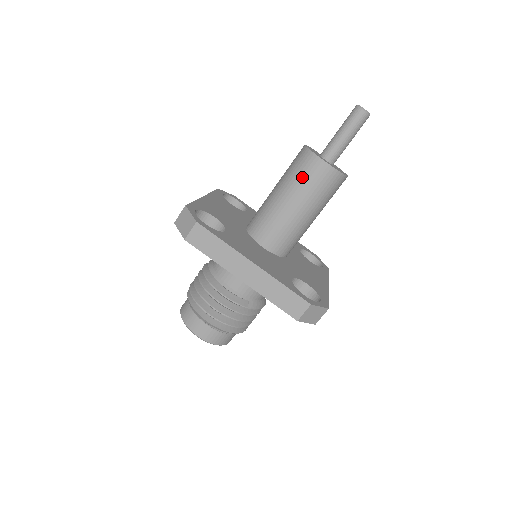
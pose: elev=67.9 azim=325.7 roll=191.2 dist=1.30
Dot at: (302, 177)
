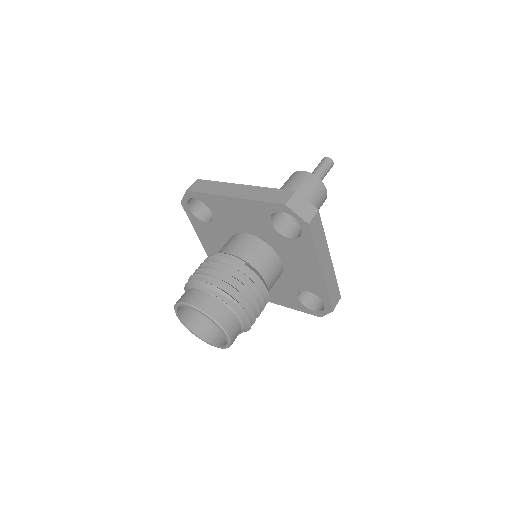
Dot at: (287, 183)
